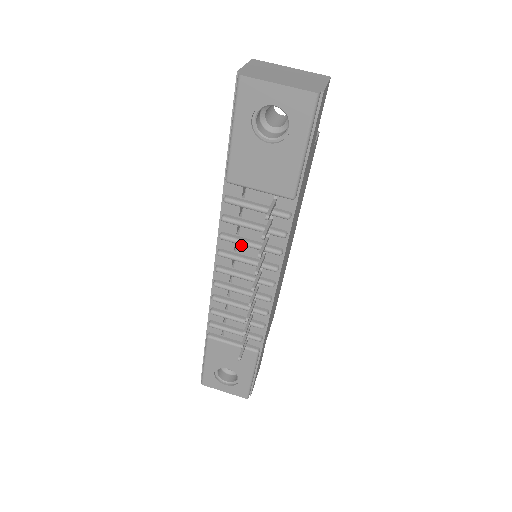
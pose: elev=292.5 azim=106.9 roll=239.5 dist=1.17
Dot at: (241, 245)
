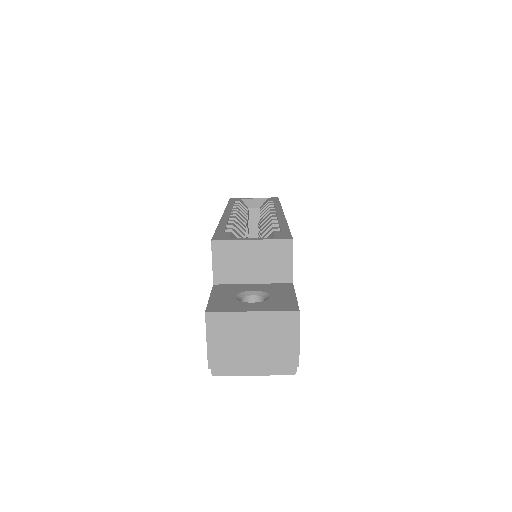
Dot at: occluded
